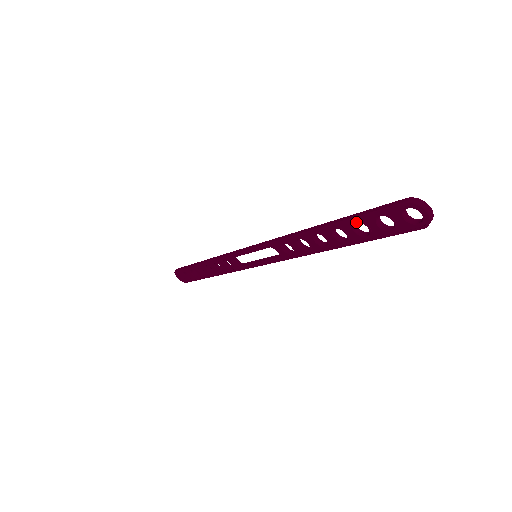
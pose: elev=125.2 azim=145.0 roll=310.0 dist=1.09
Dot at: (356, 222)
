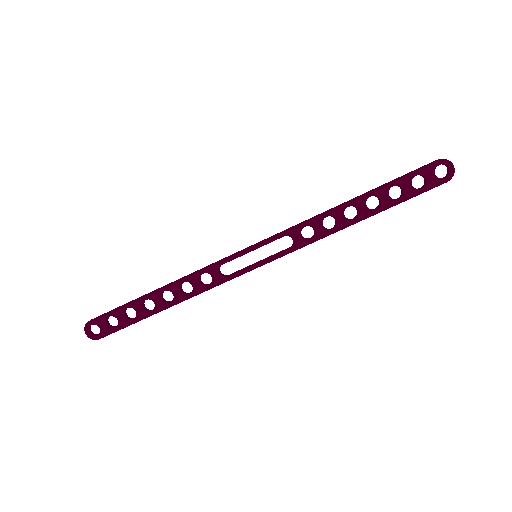
Dot at: (393, 185)
